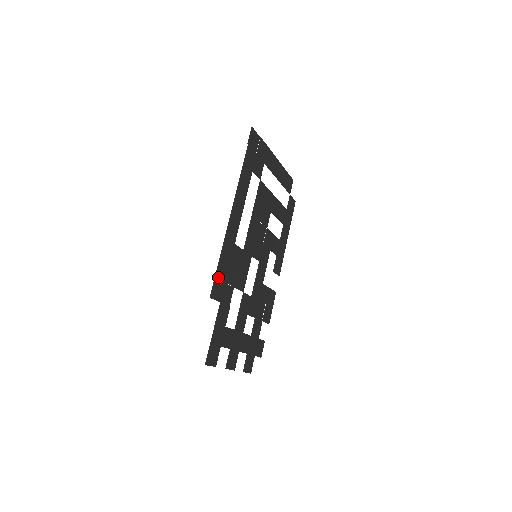
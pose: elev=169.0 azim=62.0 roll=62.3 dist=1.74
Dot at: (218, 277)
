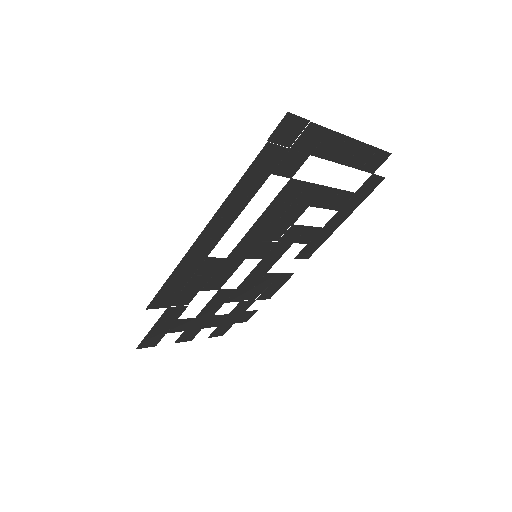
Dot at: (164, 291)
